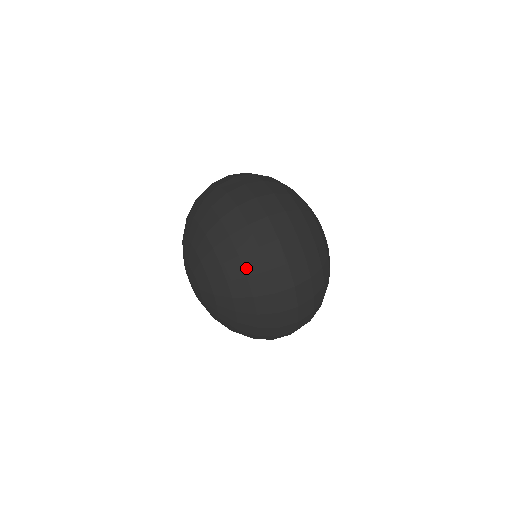
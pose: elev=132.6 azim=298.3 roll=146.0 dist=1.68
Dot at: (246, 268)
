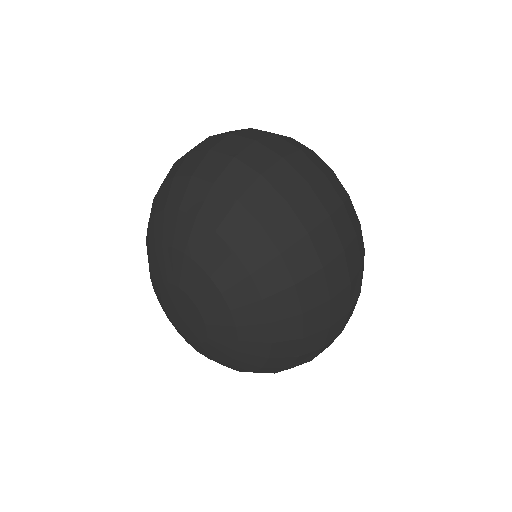
Dot at: (306, 328)
